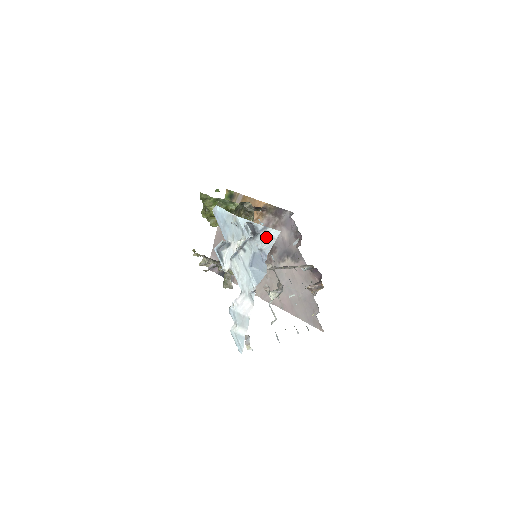
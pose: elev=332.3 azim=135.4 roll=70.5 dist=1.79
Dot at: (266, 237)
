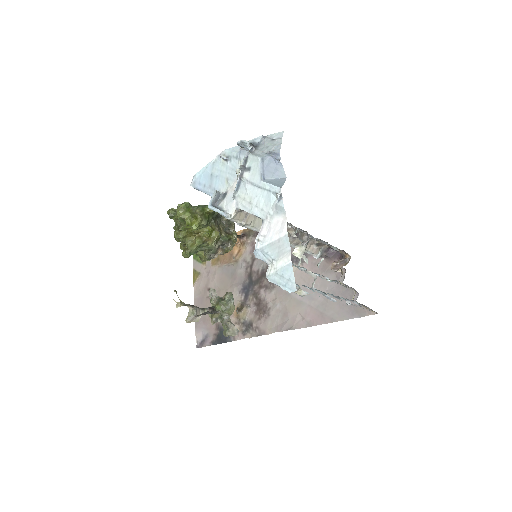
Dot at: (269, 142)
